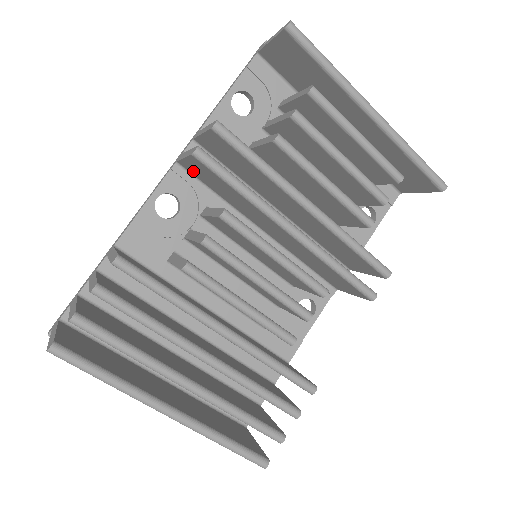
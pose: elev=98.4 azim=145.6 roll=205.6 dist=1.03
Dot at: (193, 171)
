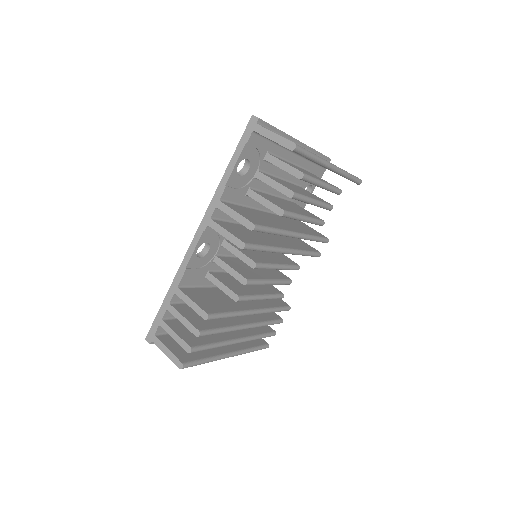
Dot at: occluded
